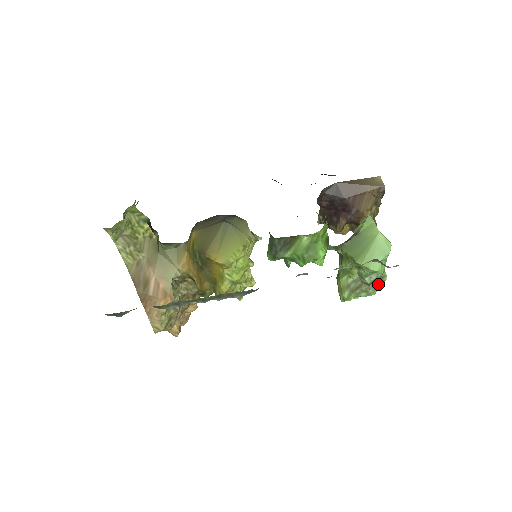
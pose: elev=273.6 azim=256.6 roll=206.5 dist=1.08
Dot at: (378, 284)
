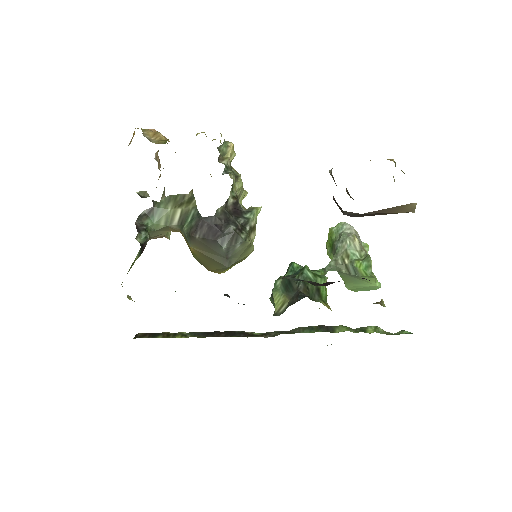
Dot at: occluded
